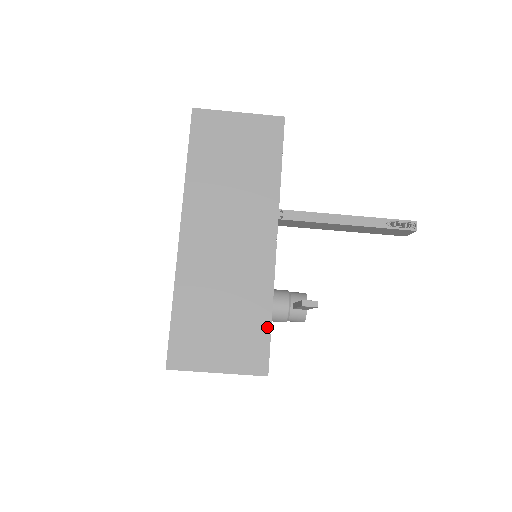
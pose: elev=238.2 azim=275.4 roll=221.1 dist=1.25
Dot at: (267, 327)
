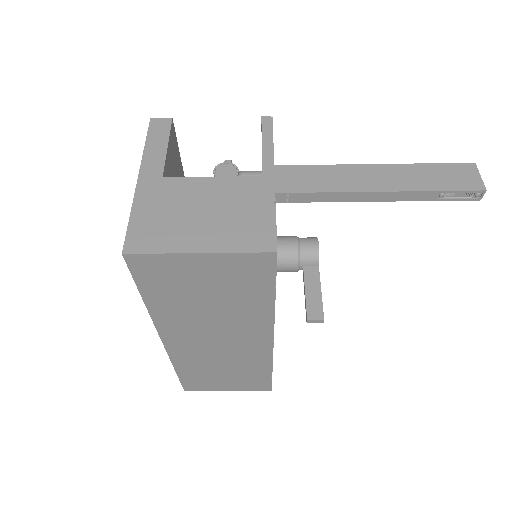
Dot at: (268, 376)
